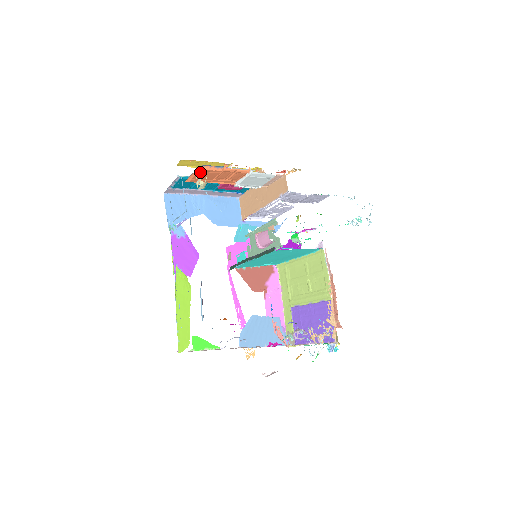
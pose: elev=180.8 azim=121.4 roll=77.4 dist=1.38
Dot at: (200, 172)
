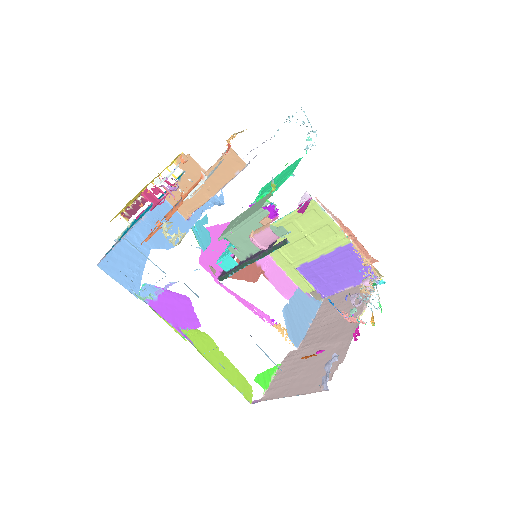
Dot at: occluded
